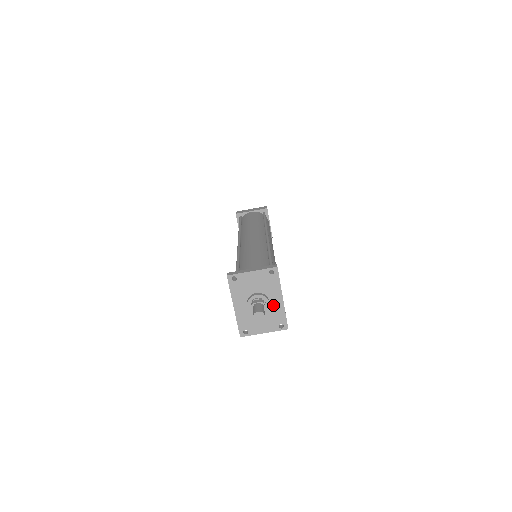
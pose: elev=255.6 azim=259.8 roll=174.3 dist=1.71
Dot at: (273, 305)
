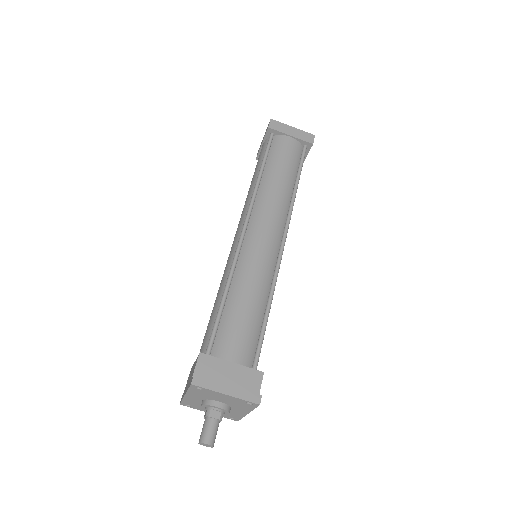
Dot at: (233, 411)
